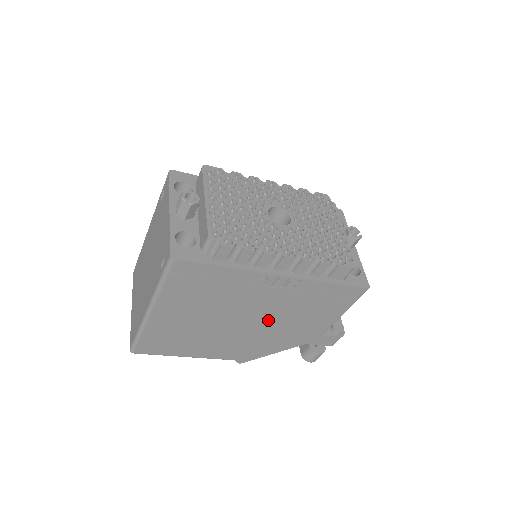
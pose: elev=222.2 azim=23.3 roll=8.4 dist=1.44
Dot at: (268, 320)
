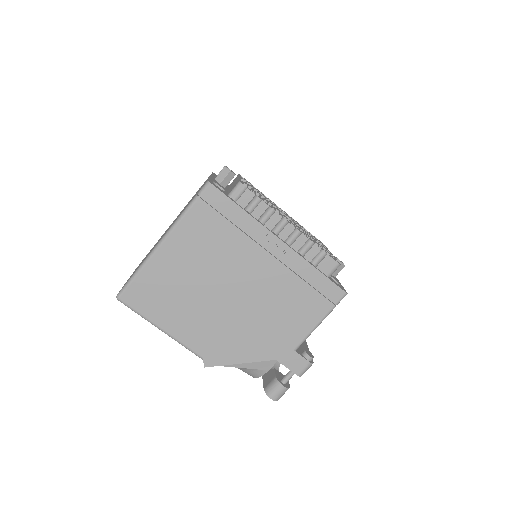
Dot at: (253, 301)
